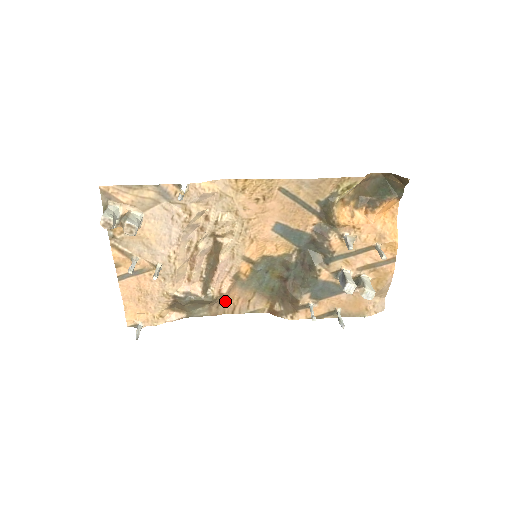
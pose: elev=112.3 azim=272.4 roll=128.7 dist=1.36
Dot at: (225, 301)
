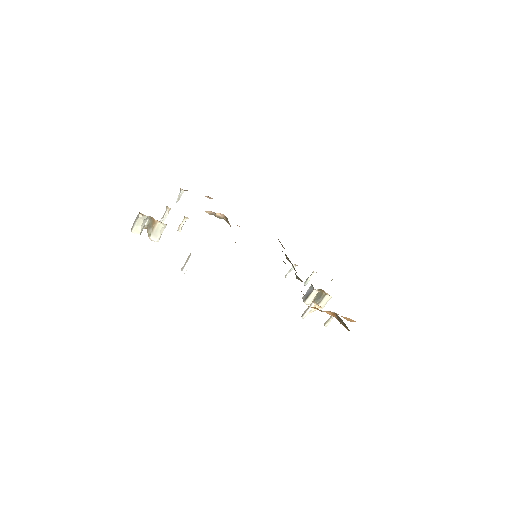
Dot at: occluded
